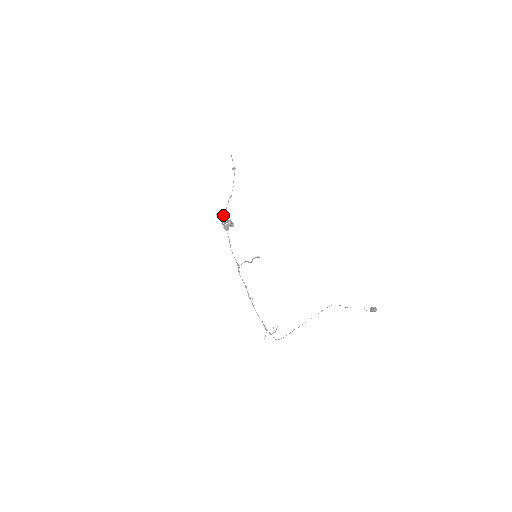
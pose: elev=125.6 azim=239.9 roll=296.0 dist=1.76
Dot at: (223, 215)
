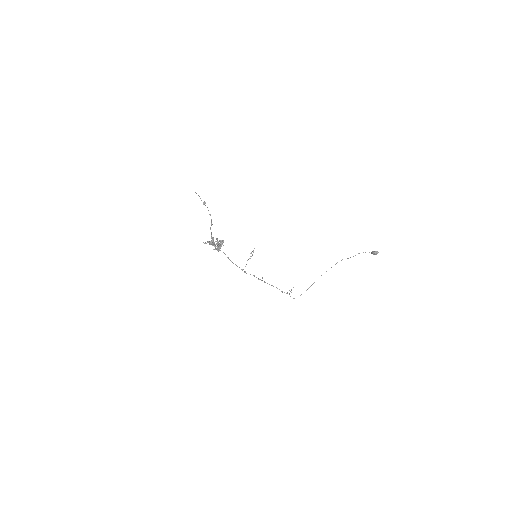
Dot at: (212, 244)
